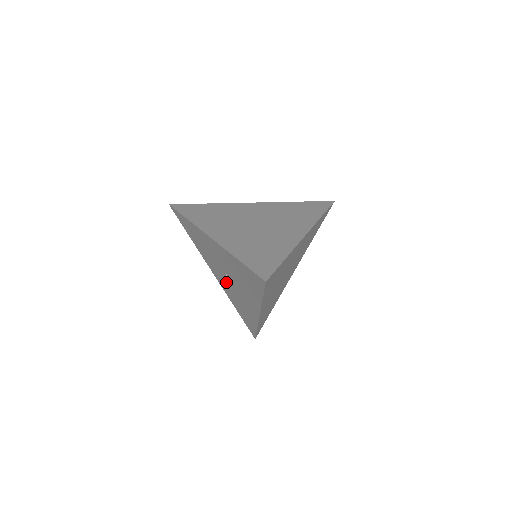
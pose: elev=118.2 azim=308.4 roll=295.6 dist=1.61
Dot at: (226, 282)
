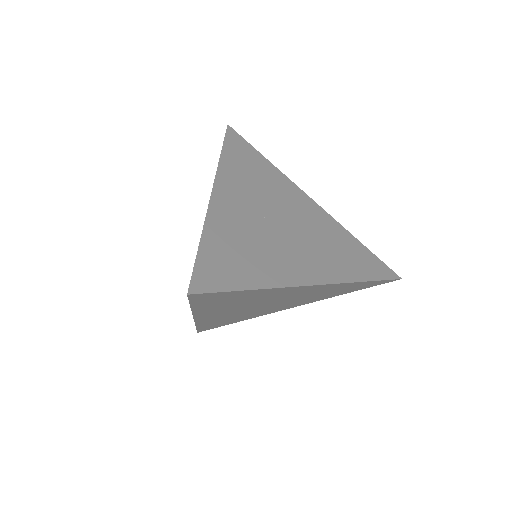
Dot at: occluded
